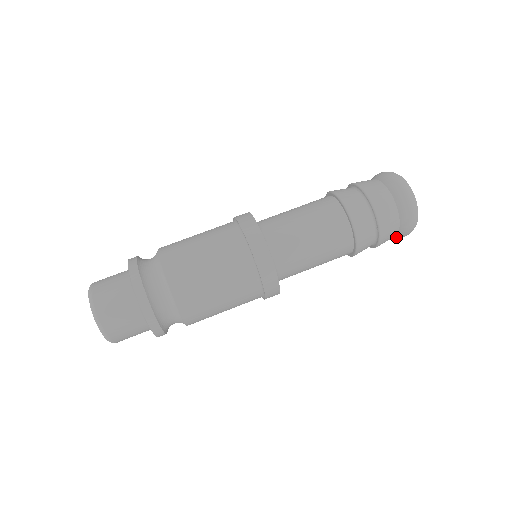
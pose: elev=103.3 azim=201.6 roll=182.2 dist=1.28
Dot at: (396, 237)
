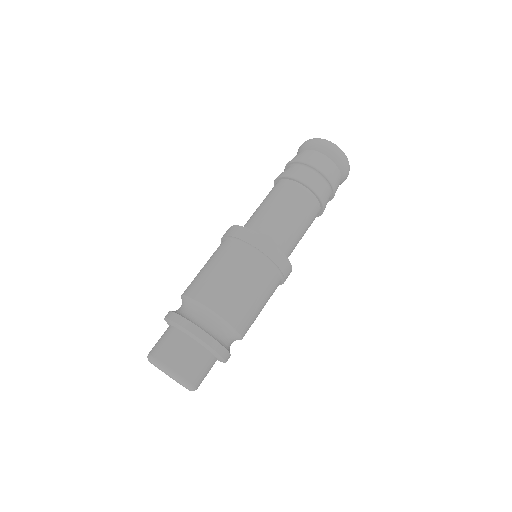
Dot at: occluded
